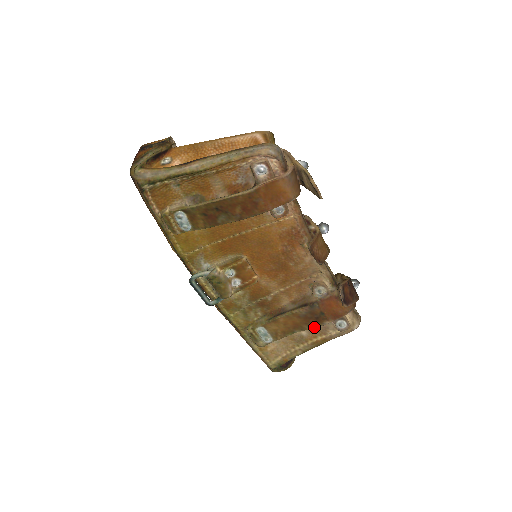
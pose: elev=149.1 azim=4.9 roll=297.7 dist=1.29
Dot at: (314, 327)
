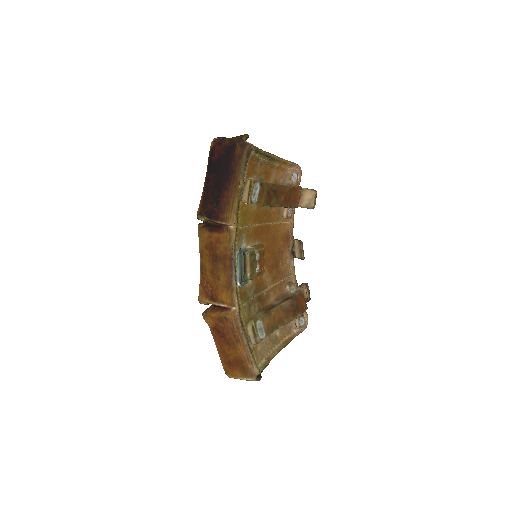
Dot at: (292, 320)
